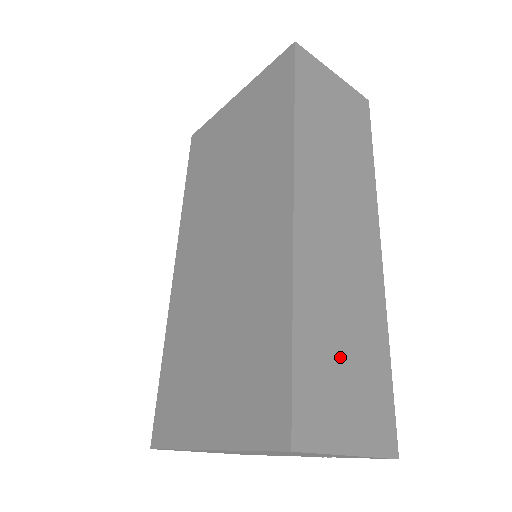
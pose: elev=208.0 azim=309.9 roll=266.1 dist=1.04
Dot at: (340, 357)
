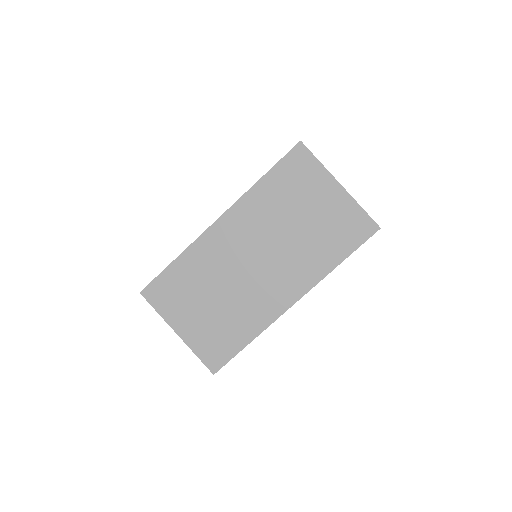
Dot at: occluded
